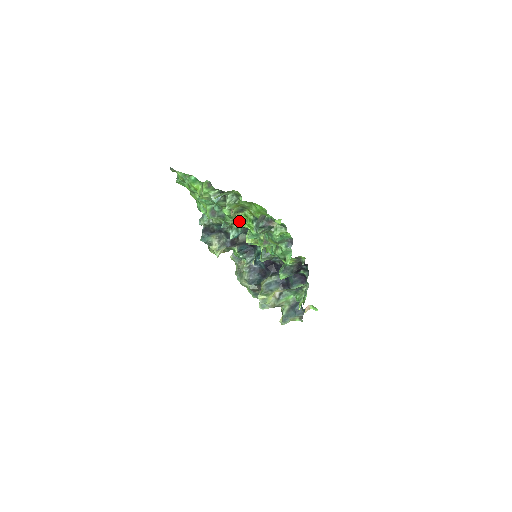
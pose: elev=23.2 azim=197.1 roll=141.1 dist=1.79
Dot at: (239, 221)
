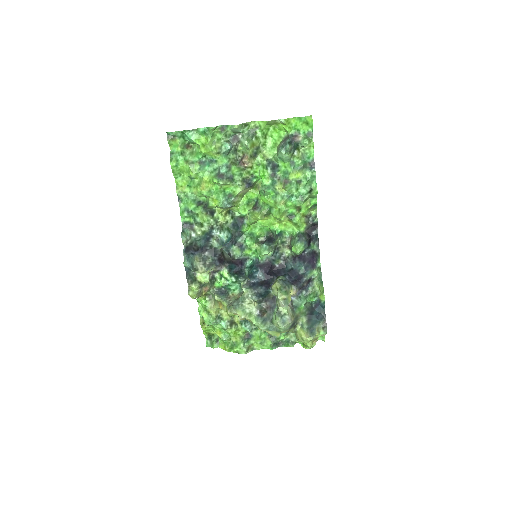
Dot at: (246, 184)
